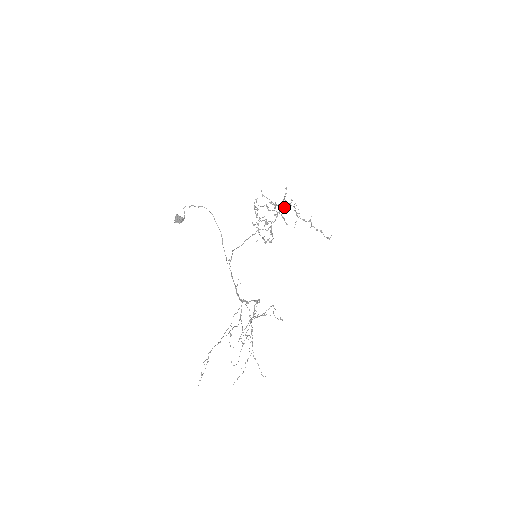
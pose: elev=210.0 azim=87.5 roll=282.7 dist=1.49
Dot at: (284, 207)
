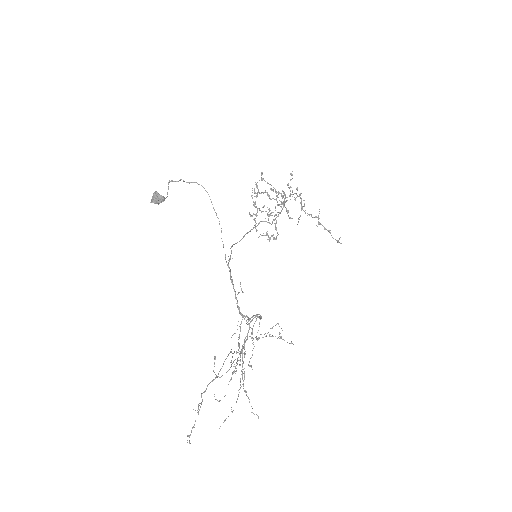
Dot at: occluded
